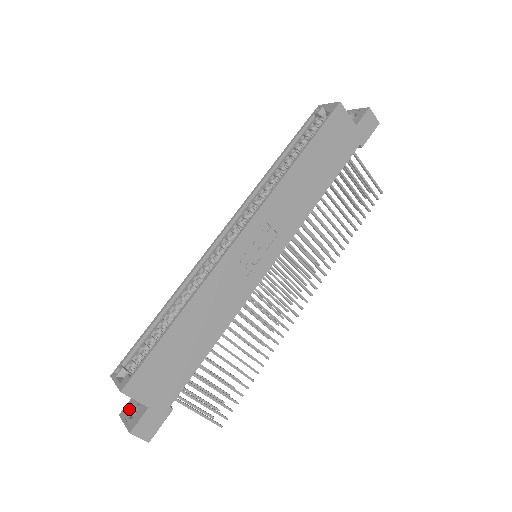
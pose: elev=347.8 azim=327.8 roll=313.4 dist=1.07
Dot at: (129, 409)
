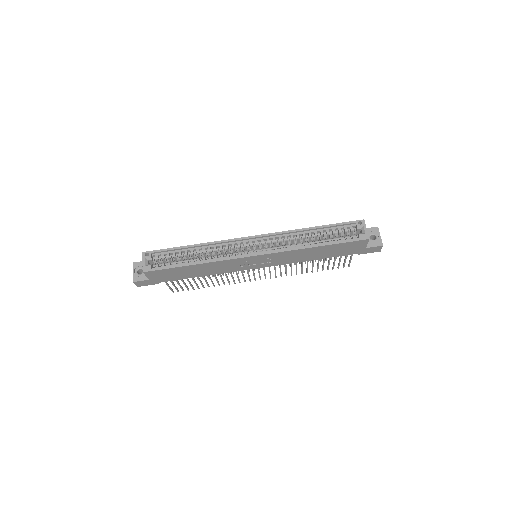
Dot at: (139, 267)
